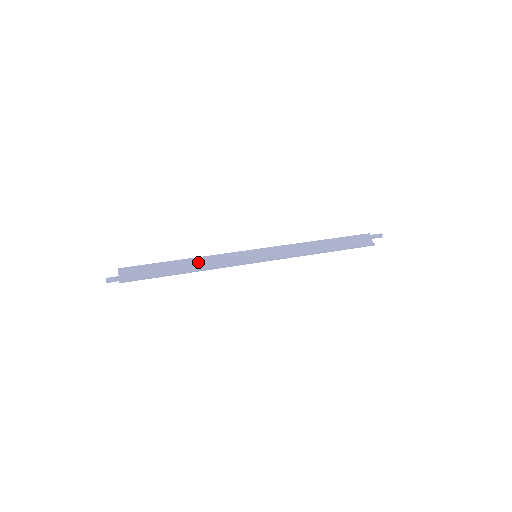
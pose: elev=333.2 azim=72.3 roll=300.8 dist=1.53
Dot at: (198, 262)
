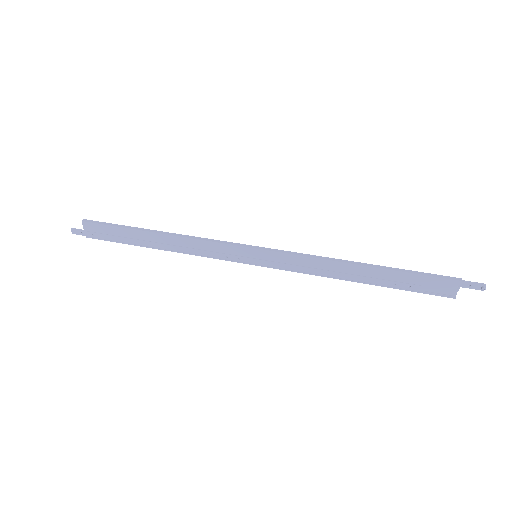
Dot at: (176, 242)
